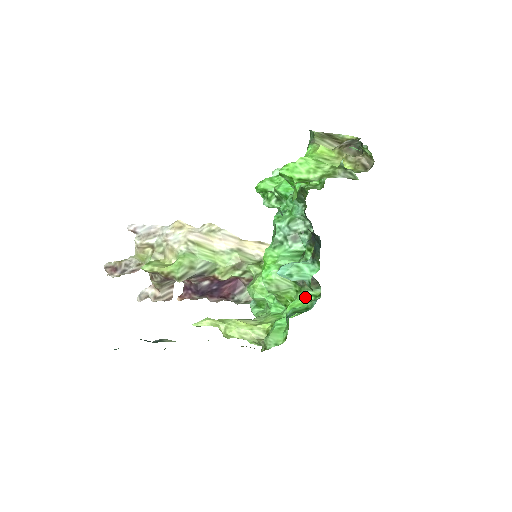
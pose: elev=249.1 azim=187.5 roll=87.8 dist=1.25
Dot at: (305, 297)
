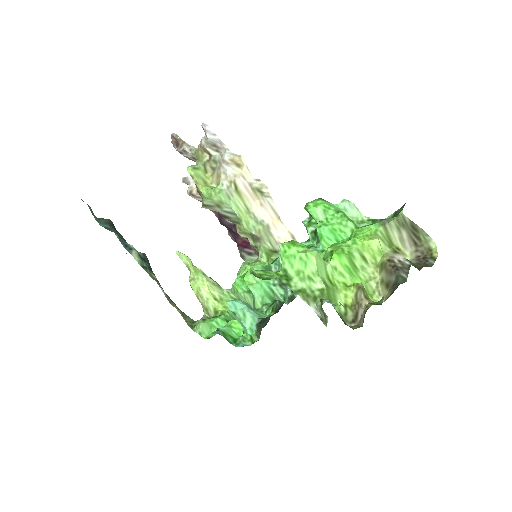
Dot at: occluded
